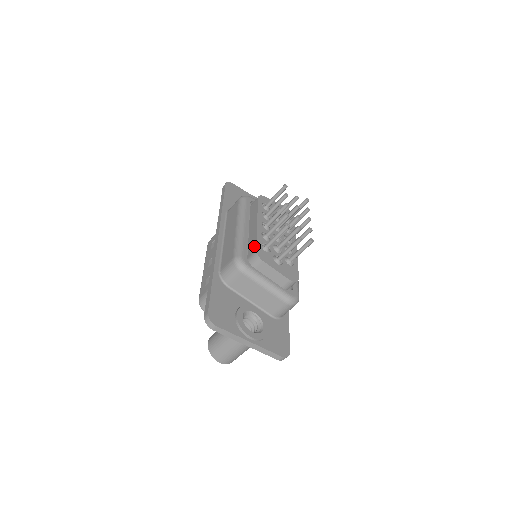
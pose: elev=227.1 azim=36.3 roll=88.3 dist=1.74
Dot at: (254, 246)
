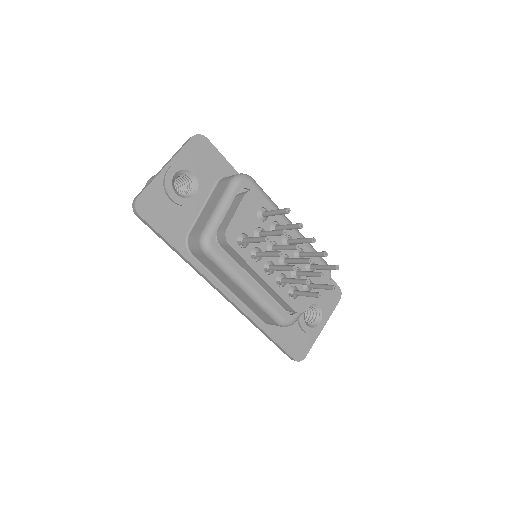
Dot at: (287, 306)
